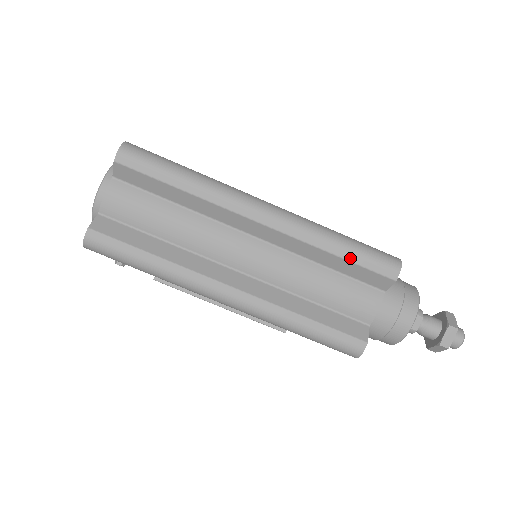
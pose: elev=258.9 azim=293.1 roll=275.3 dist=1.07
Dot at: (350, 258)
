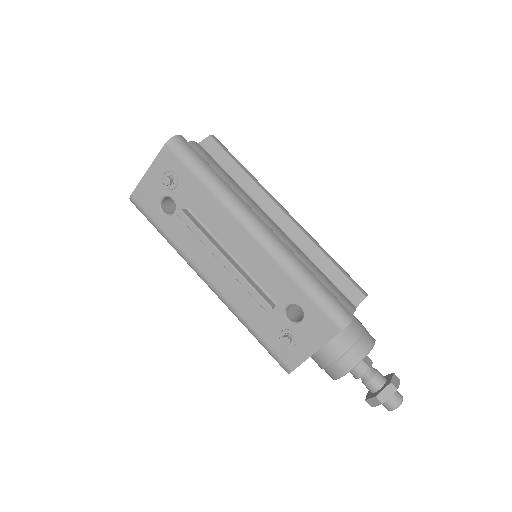
Dot at: (338, 266)
